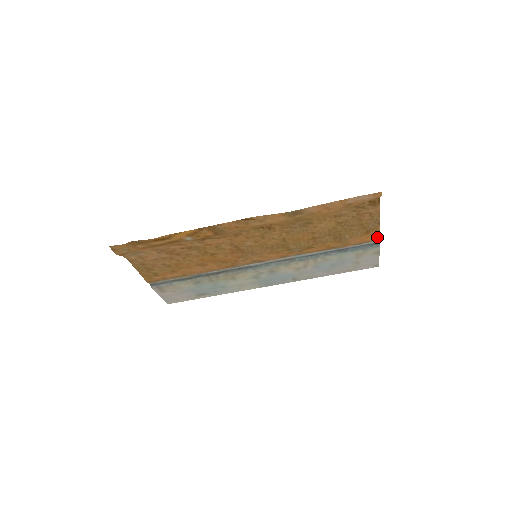
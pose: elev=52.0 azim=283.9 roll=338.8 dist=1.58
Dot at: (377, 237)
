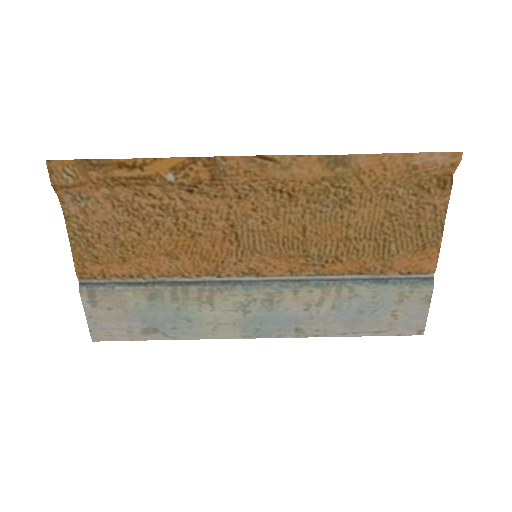
Dot at: (434, 263)
